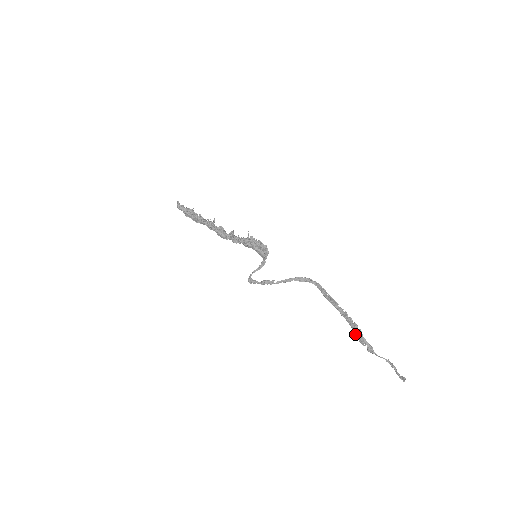
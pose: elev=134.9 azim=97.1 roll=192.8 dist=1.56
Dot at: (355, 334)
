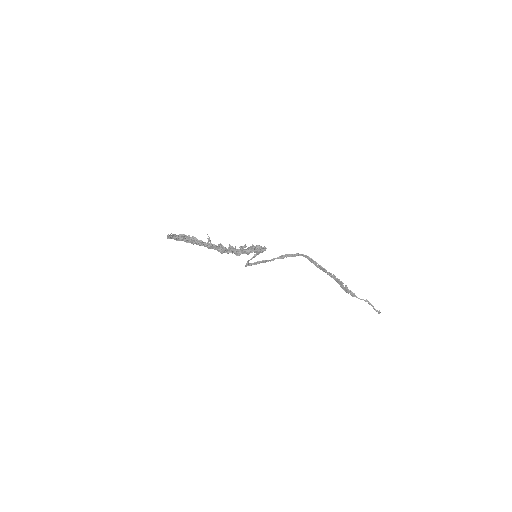
Dot at: (341, 287)
